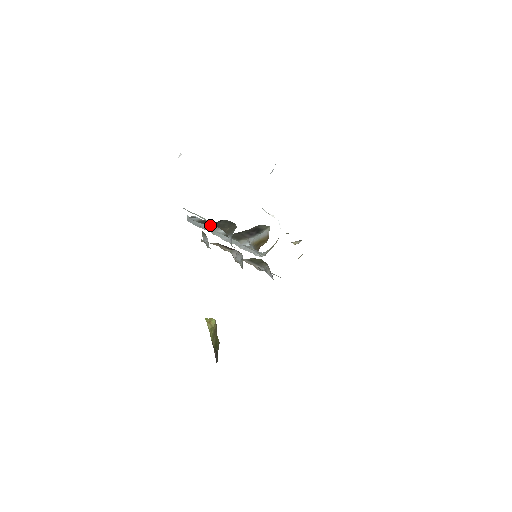
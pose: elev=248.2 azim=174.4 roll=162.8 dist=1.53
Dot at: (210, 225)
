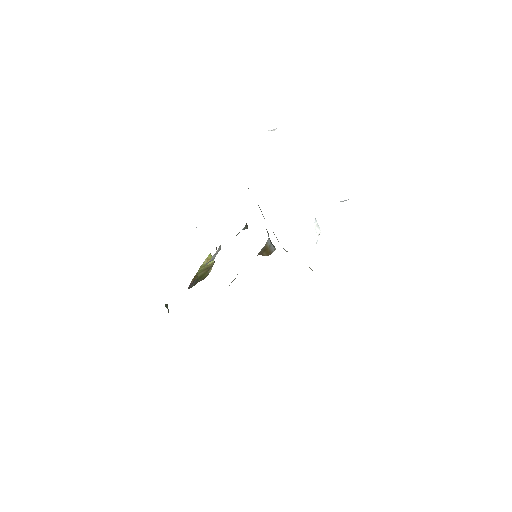
Dot at: occluded
